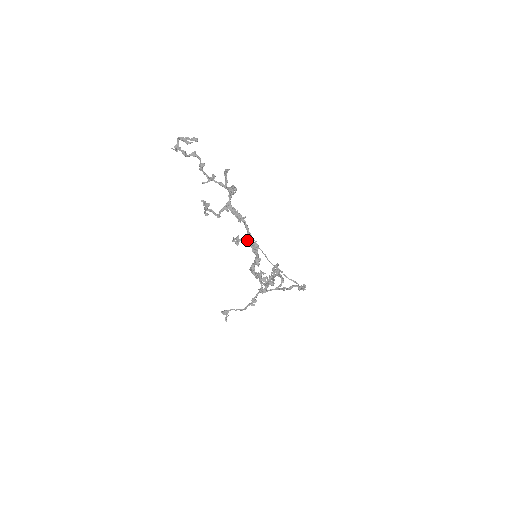
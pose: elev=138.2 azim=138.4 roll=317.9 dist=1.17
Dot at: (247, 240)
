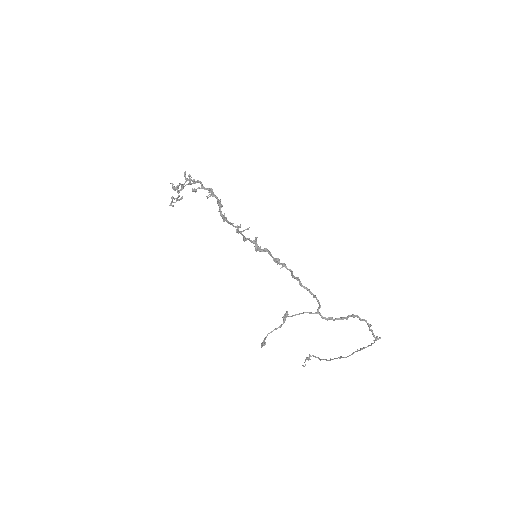
Dot at: (202, 187)
